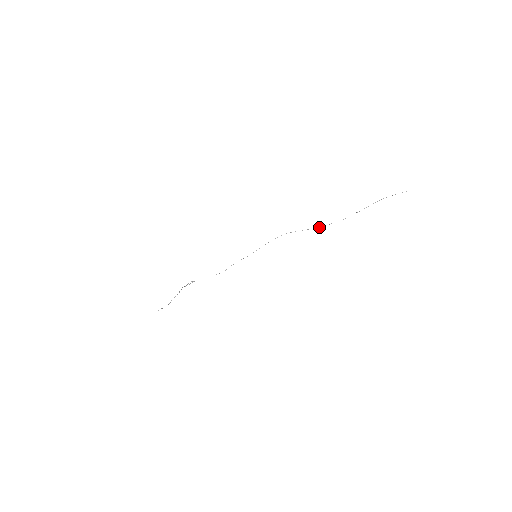
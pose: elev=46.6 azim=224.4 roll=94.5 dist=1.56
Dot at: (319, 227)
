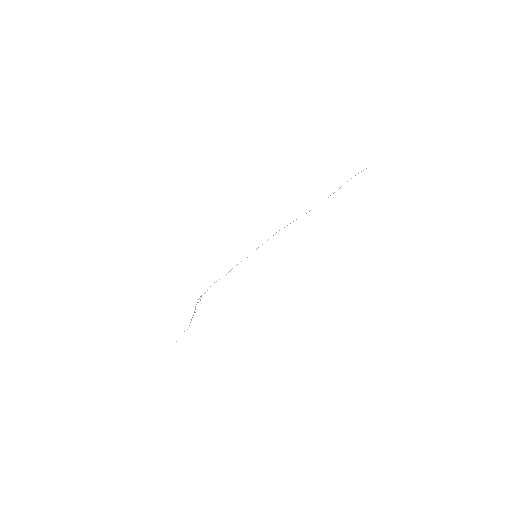
Dot at: occluded
